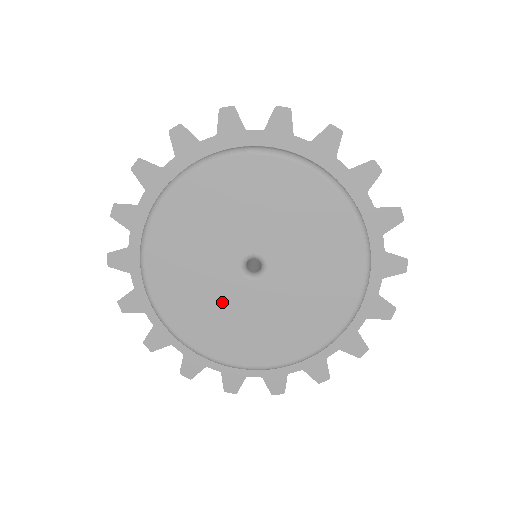
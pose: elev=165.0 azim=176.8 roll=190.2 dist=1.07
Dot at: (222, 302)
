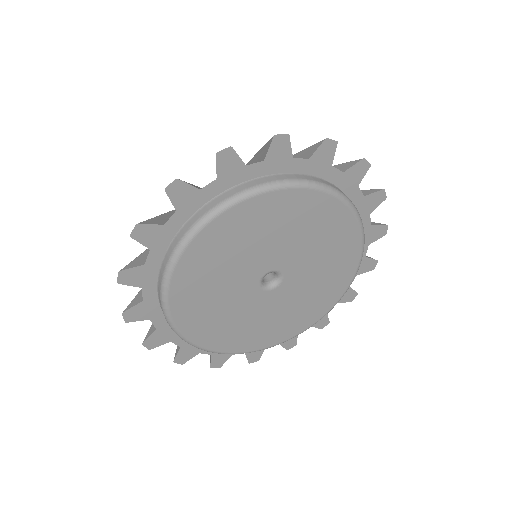
Dot at: (273, 312)
